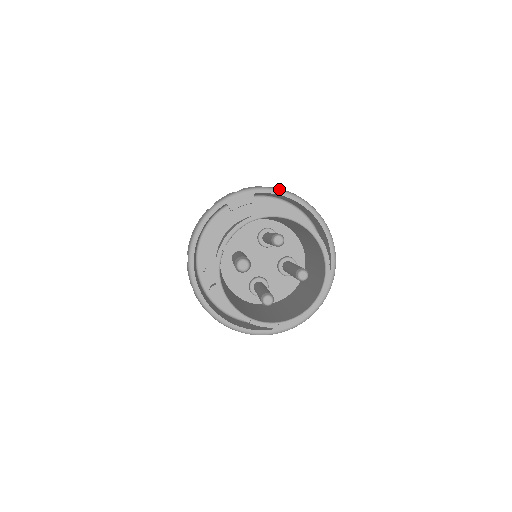
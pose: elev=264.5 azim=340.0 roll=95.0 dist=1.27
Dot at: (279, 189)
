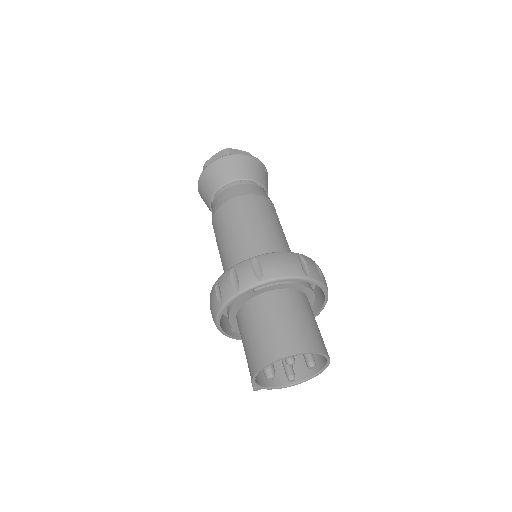
Dot at: (272, 279)
